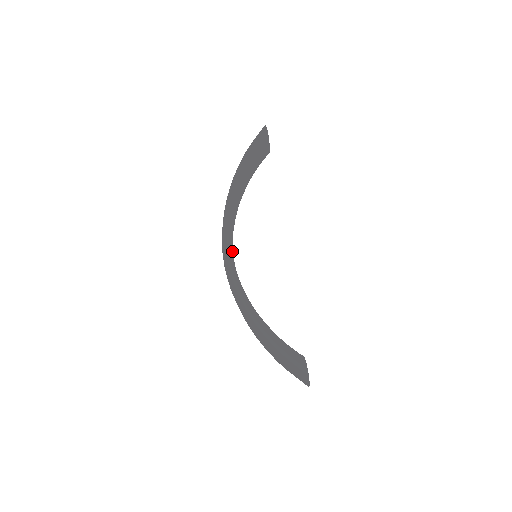
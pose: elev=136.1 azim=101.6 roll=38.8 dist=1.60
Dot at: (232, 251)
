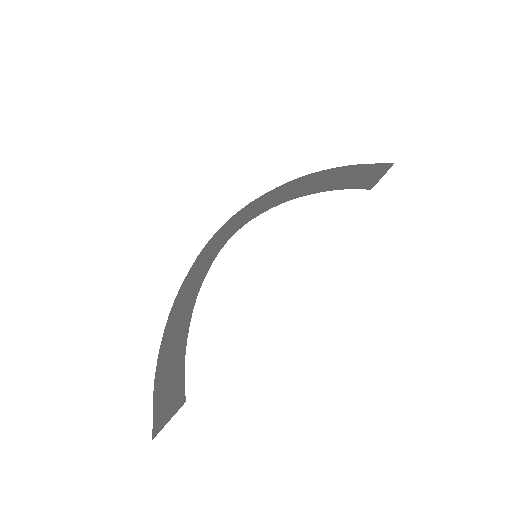
Dot at: (240, 226)
